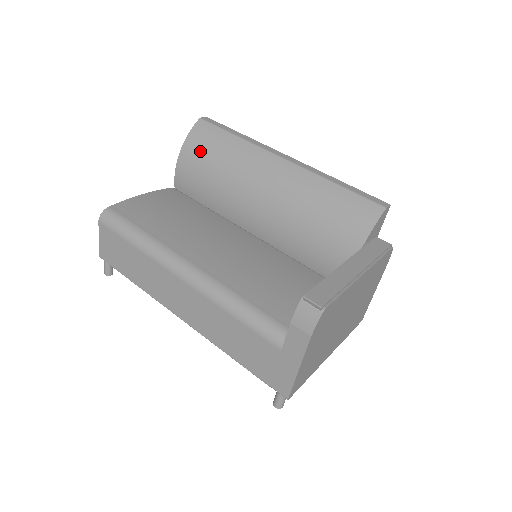
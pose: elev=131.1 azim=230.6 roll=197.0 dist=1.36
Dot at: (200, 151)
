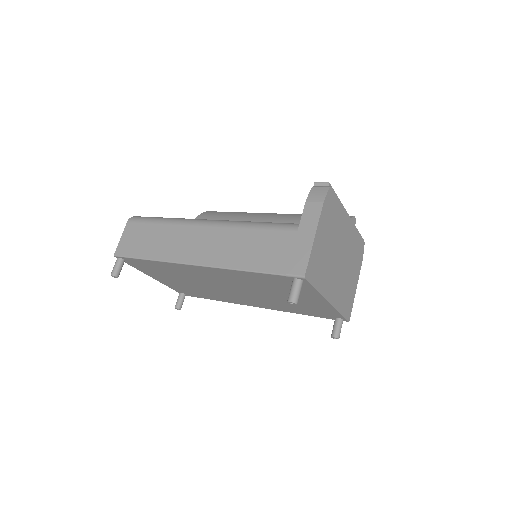
Dot at: (208, 219)
